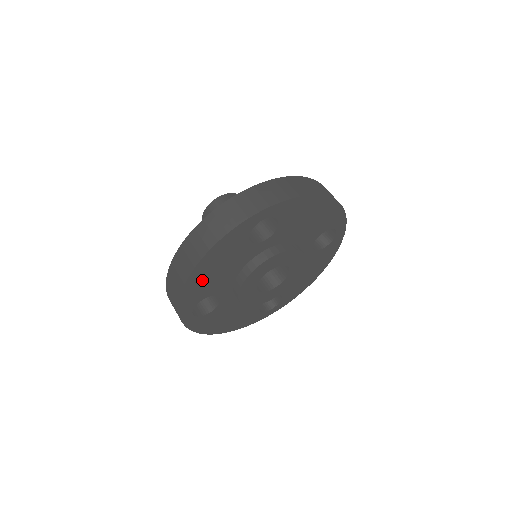
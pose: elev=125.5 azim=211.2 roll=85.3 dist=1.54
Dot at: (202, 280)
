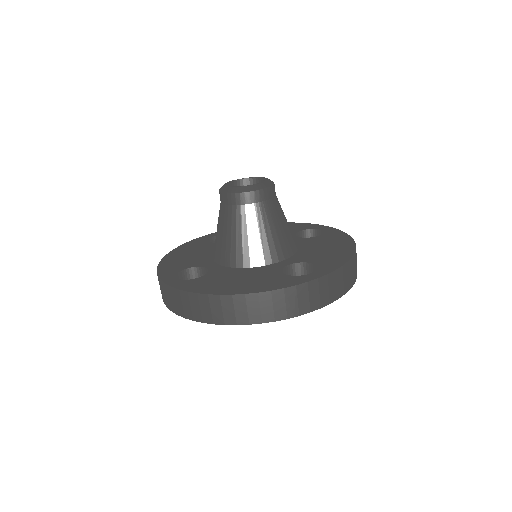
Dot at: occluded
